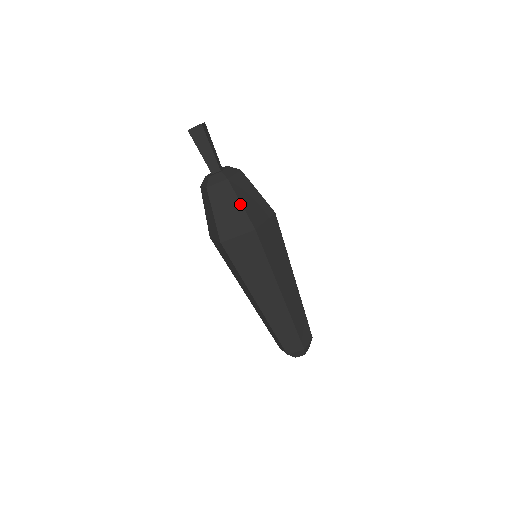
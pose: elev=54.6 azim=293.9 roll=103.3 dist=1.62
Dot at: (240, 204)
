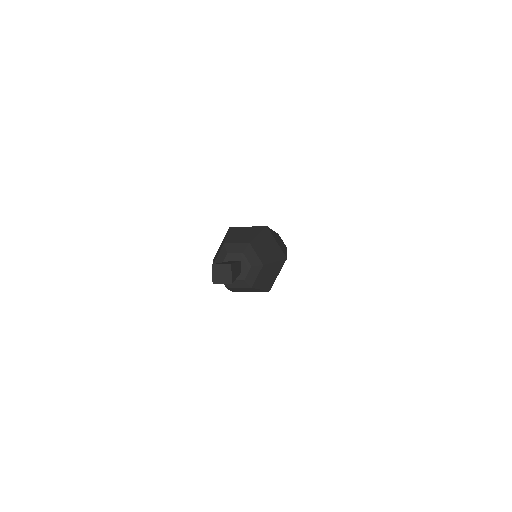
Dot at: occluded
